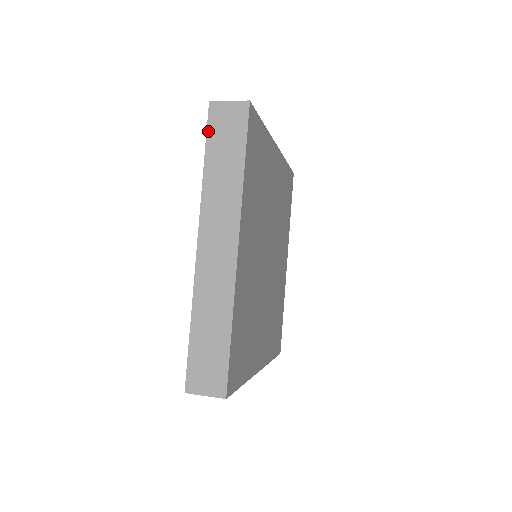
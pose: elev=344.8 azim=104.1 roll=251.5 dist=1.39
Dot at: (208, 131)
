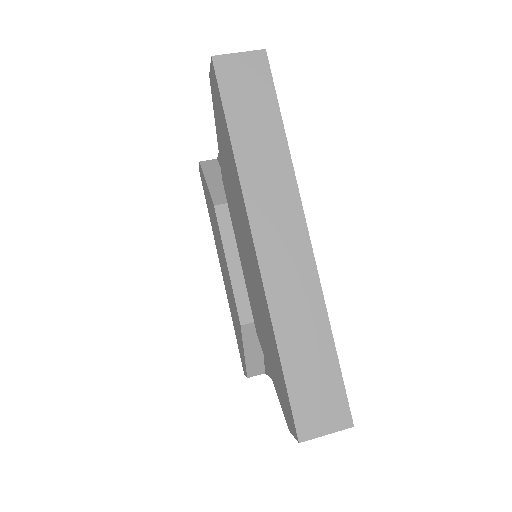
Dot at: (222, 94)
